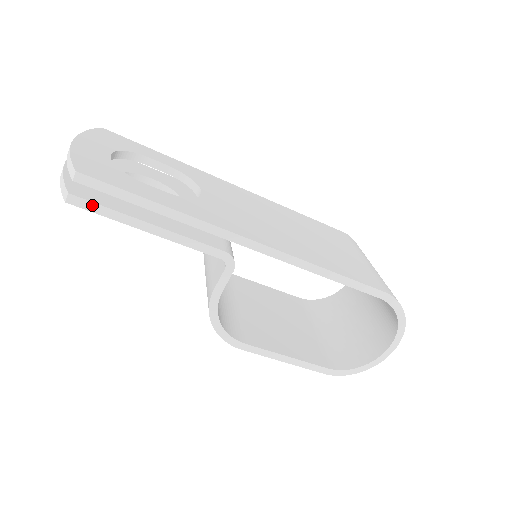
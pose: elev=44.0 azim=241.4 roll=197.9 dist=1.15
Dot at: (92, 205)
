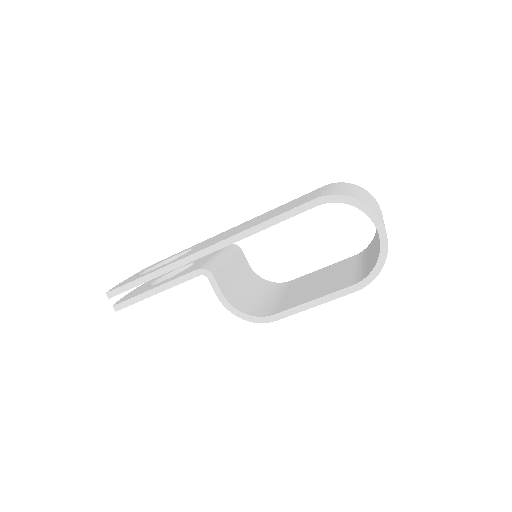
Dot at: (125, 303)
